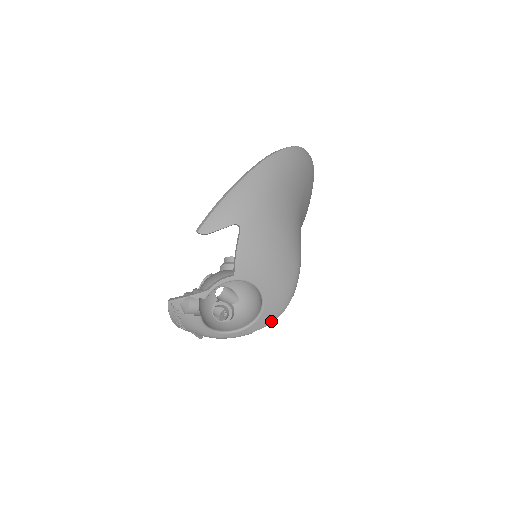
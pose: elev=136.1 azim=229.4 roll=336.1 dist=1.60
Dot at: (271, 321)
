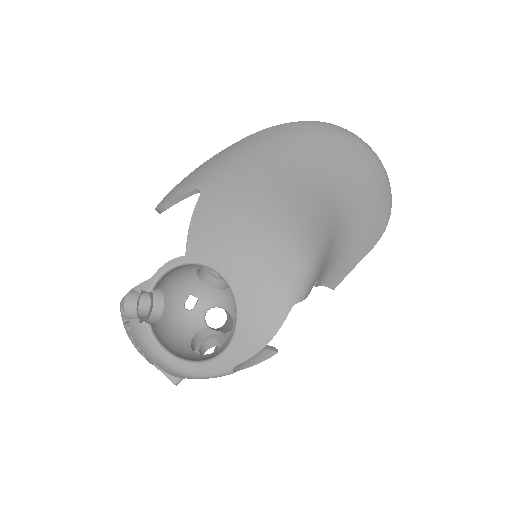
Dot at: (259, 346)
